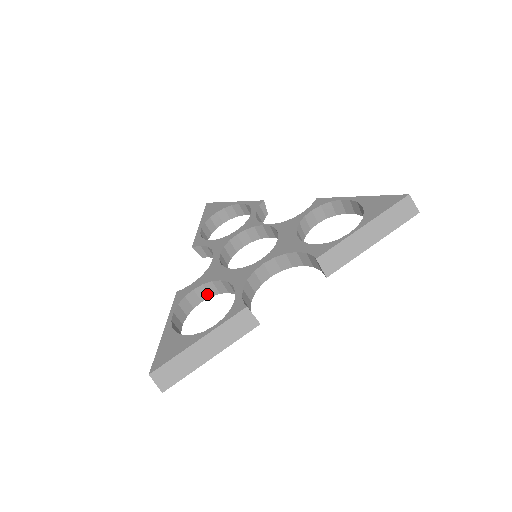
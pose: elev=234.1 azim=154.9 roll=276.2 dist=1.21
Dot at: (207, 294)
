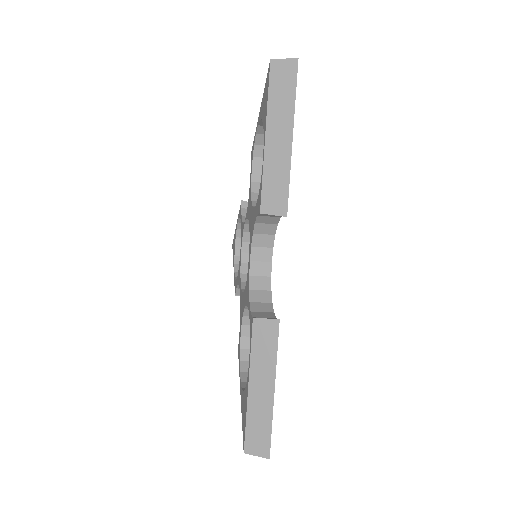
Dot at: occluded
